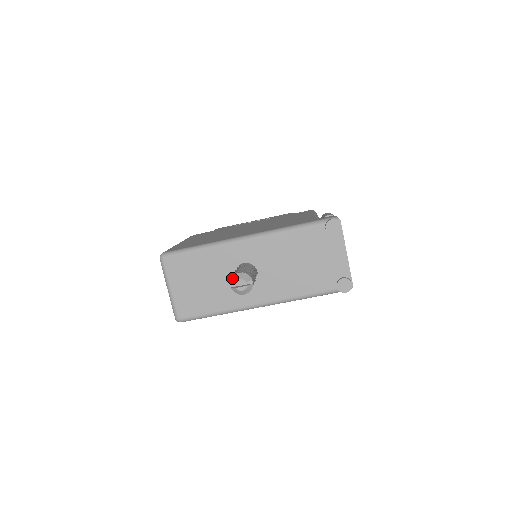
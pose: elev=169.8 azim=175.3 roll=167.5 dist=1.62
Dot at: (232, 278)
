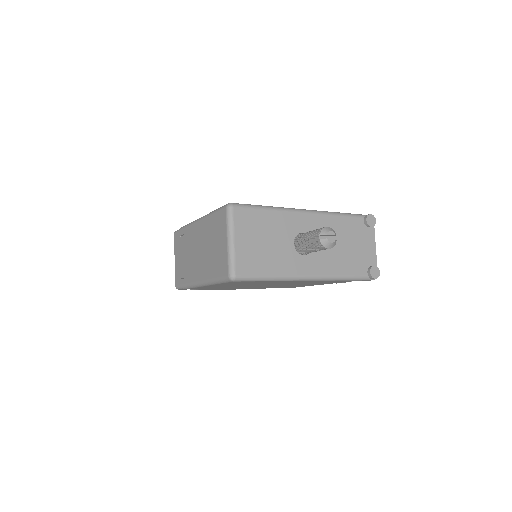
Dot at: (322, 230)
